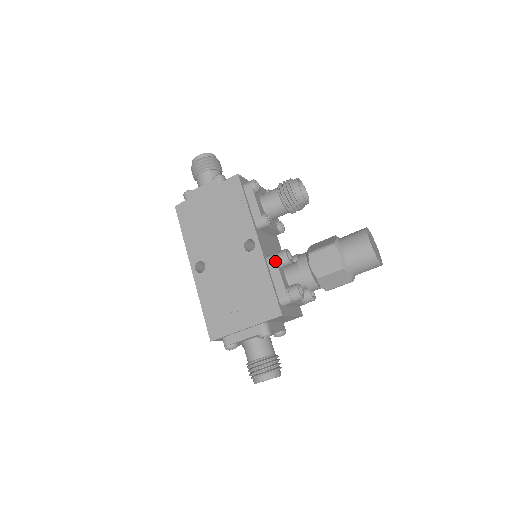
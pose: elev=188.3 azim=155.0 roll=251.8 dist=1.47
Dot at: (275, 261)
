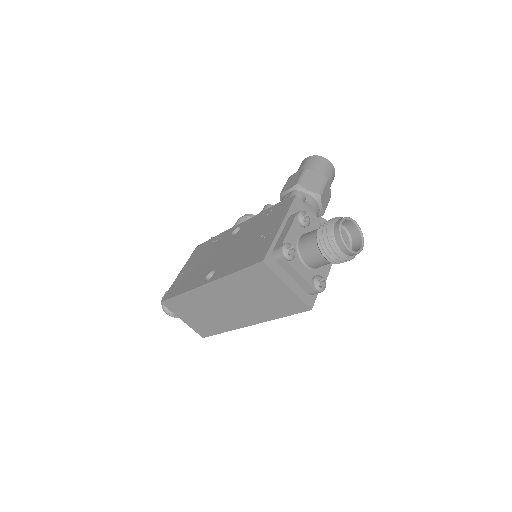
Dot at: occluded
